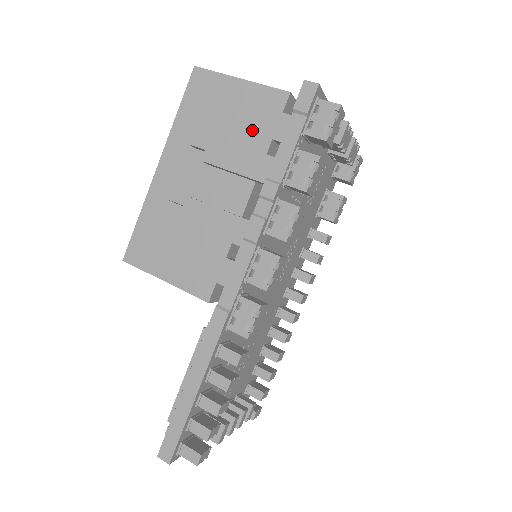
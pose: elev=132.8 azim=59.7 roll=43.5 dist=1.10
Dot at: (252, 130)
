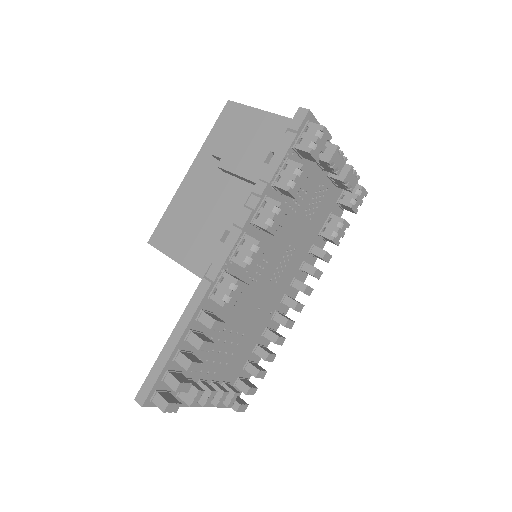
Dot at: (257, 144)
